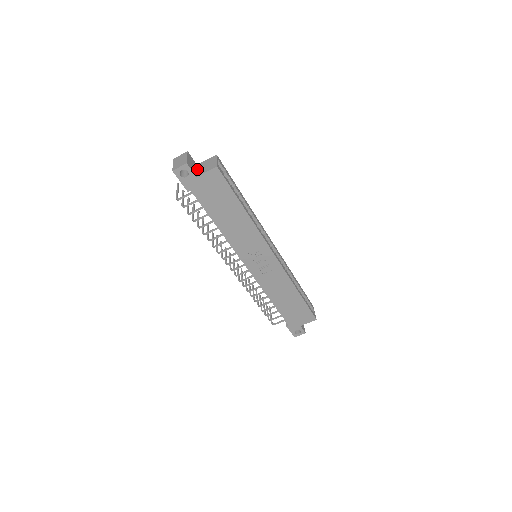
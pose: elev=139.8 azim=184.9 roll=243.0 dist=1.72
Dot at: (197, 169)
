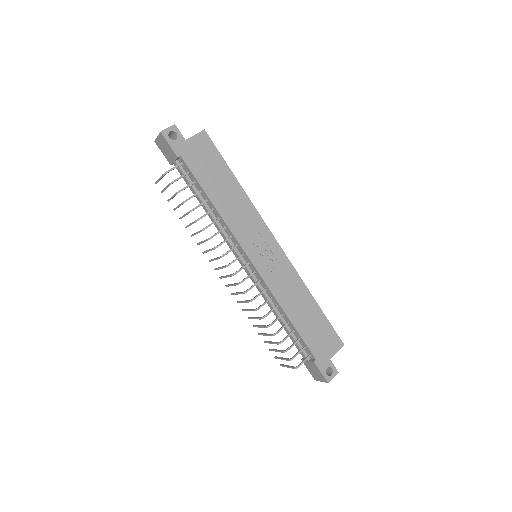
Dot at: occluded
